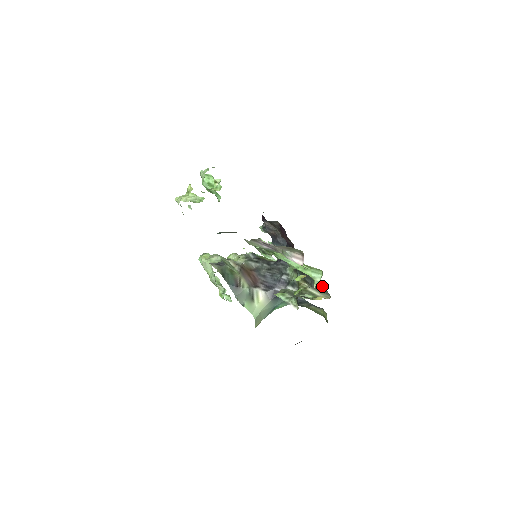
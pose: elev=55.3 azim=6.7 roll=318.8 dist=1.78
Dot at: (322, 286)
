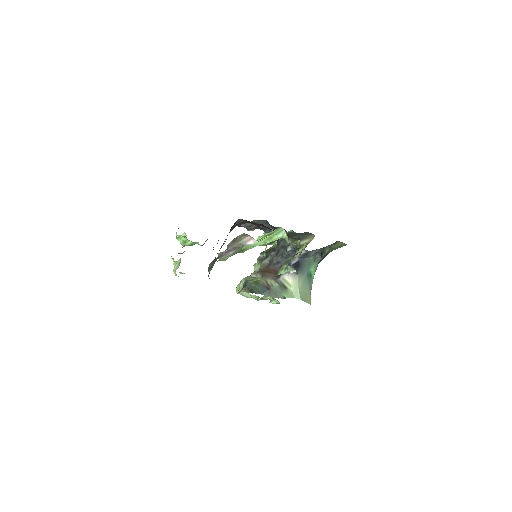
Dot at: (303, 233)
